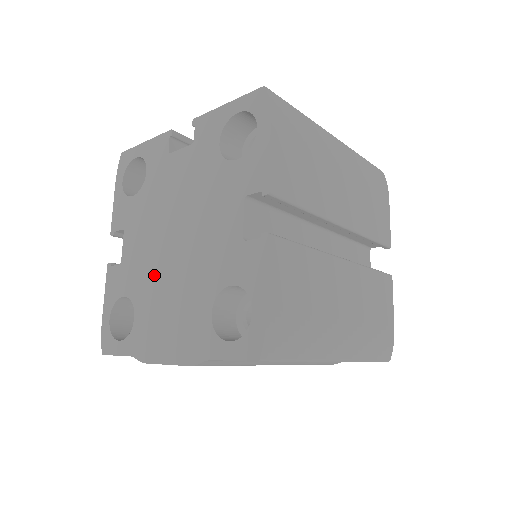
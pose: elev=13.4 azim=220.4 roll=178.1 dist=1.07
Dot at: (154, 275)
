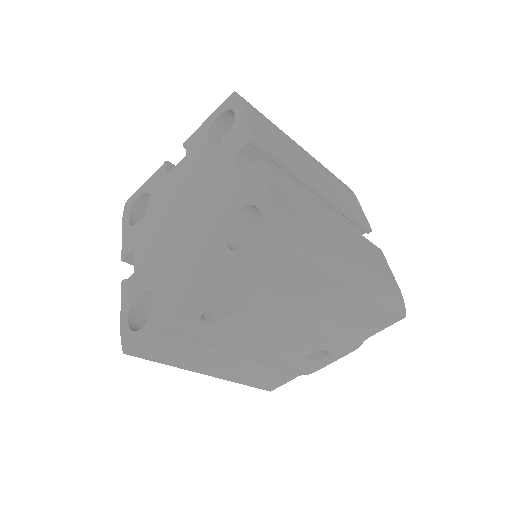
Dot at: (167, 256)
